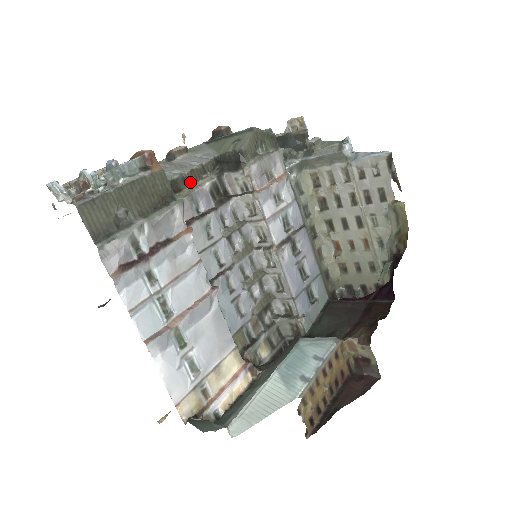
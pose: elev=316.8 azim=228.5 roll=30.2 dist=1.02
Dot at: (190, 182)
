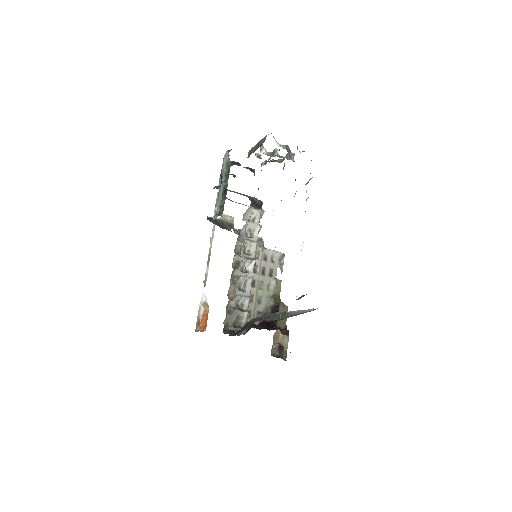
Dot at: occluded
